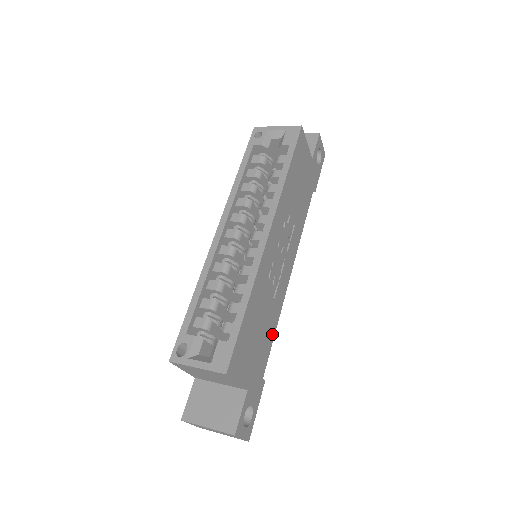
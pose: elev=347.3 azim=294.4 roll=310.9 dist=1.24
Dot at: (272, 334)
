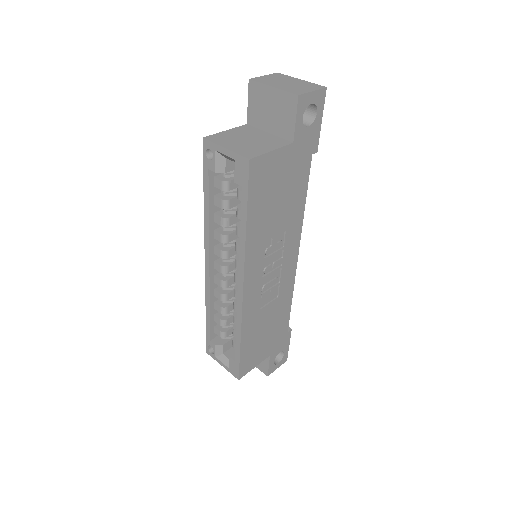
Dot at: (287, 308)
